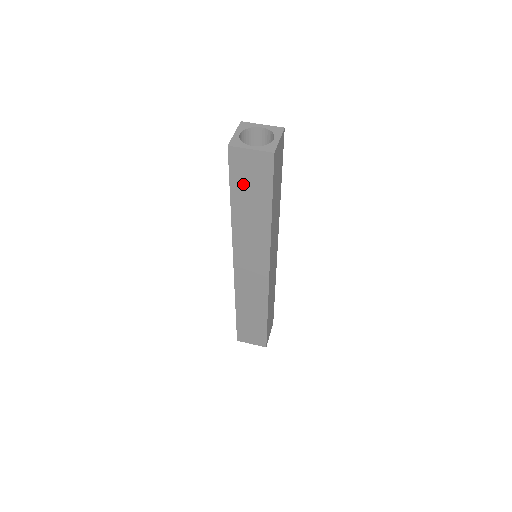
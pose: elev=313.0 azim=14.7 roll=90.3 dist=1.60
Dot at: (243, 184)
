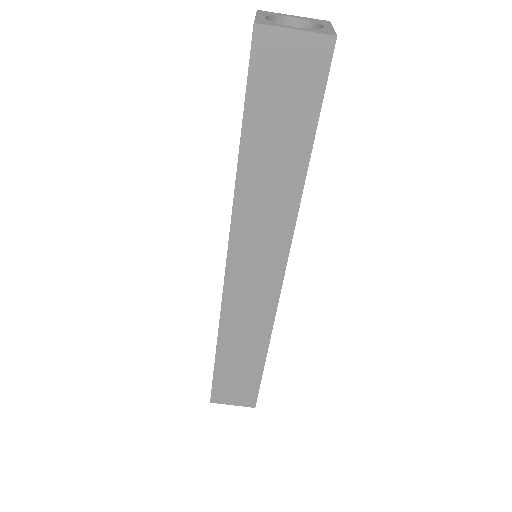
Dot at: (269, 106)
